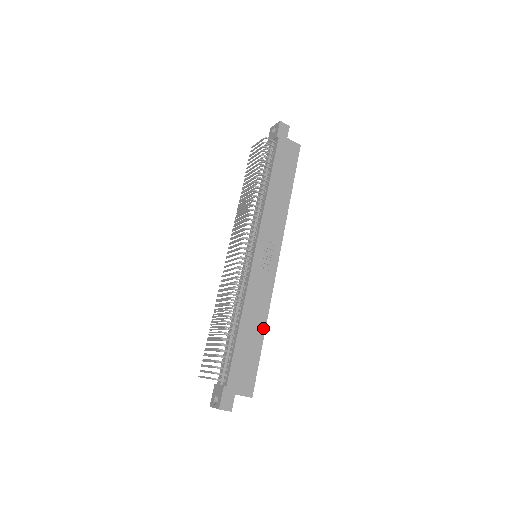
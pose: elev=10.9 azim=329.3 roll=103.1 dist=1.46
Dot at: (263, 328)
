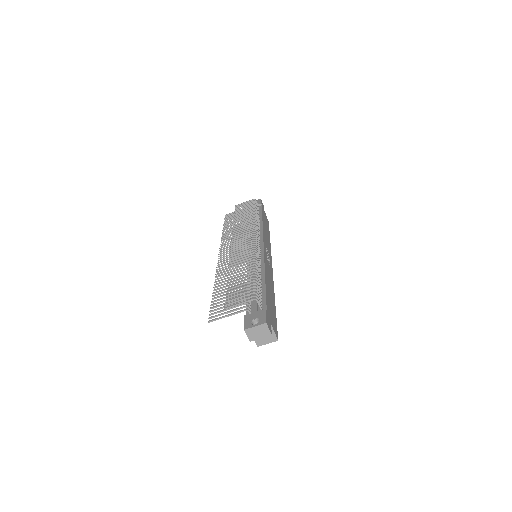
Dot at: (274, 298)
